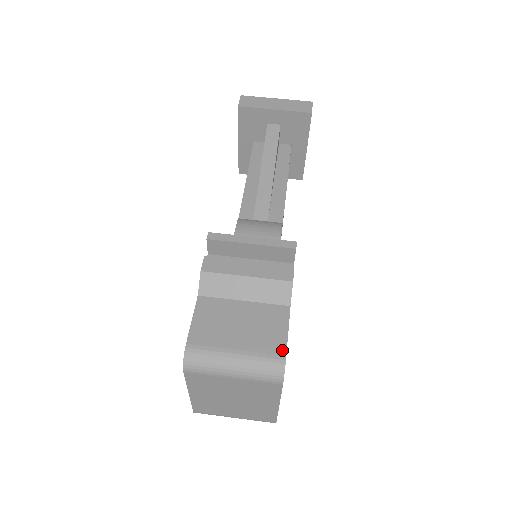
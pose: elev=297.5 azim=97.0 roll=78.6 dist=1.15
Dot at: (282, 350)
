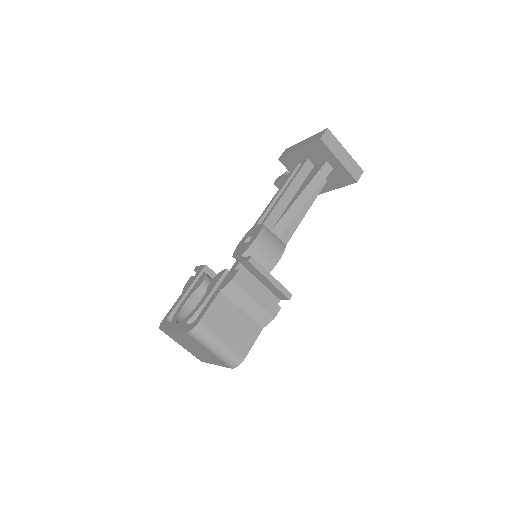
Dot at: (245, 354)
